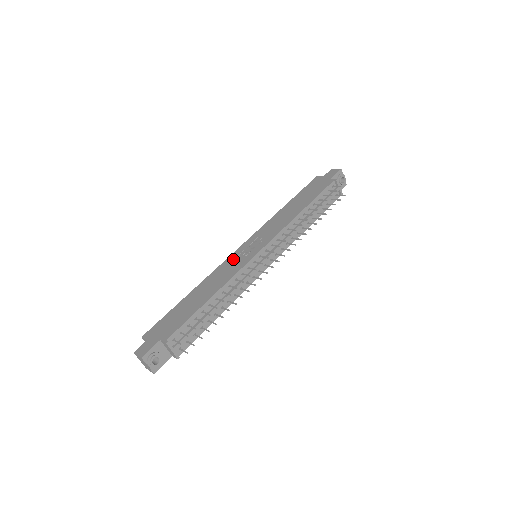
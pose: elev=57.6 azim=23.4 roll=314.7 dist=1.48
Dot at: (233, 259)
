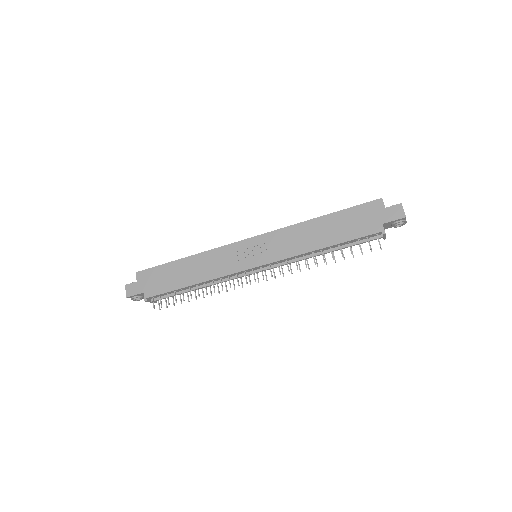
Dot at: (232, 252)
